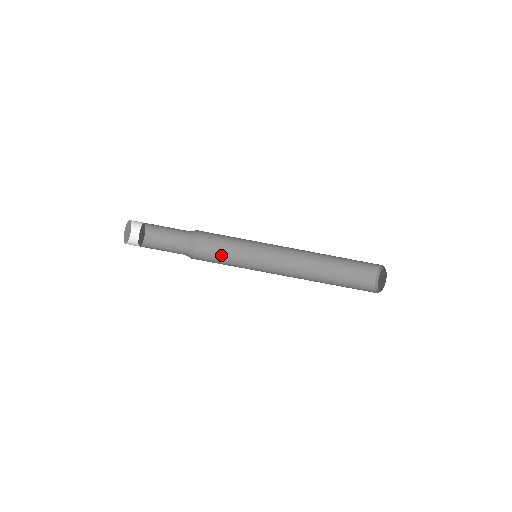
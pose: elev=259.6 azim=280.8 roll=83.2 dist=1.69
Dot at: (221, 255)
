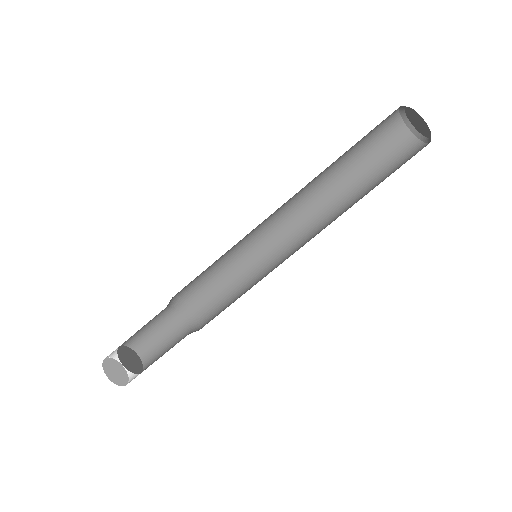
Dot at: (224, 291)
